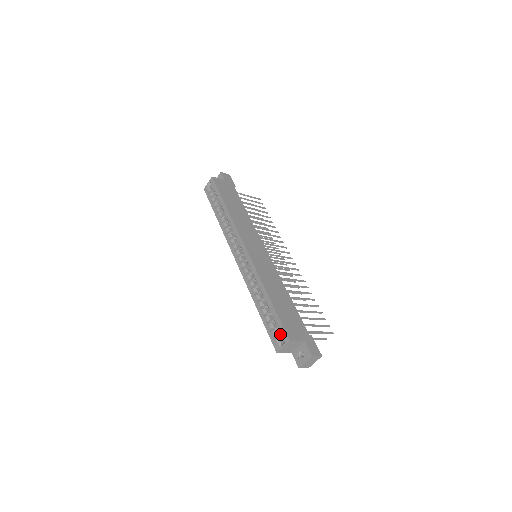
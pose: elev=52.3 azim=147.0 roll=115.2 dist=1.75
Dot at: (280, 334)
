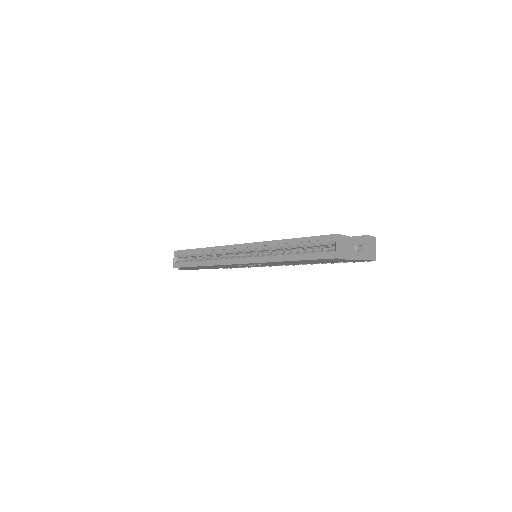
Dot at: (326, 250)
